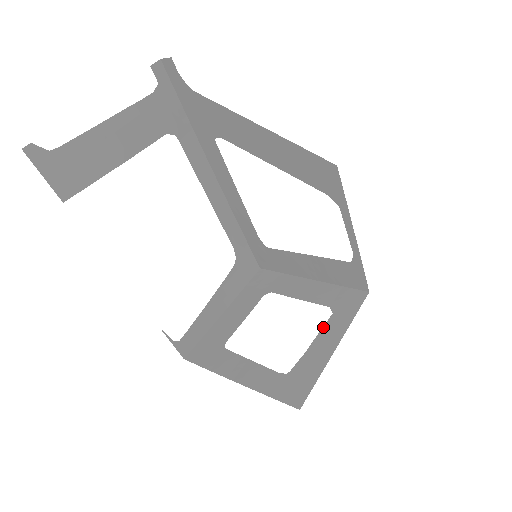
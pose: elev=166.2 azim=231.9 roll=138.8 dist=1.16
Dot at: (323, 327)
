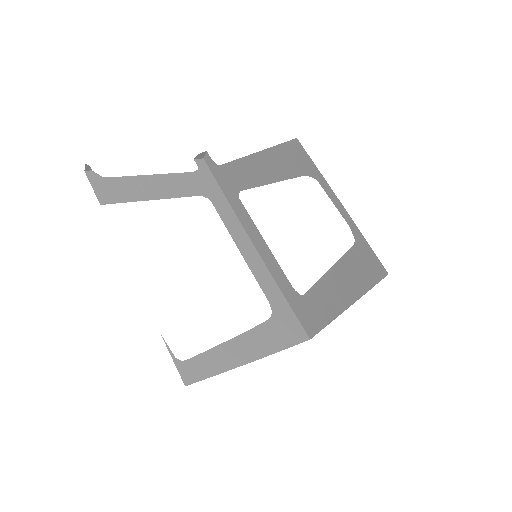
Dot at: occluded
